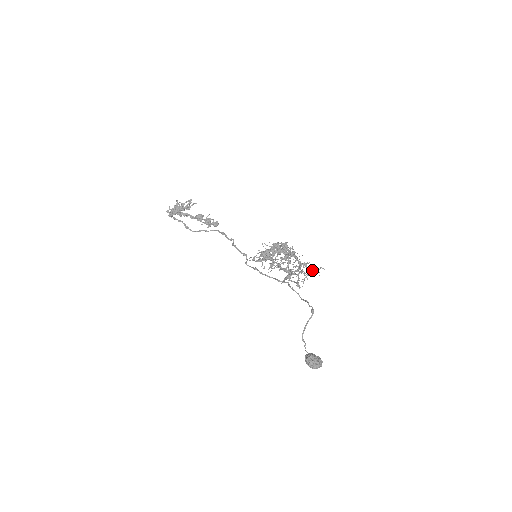
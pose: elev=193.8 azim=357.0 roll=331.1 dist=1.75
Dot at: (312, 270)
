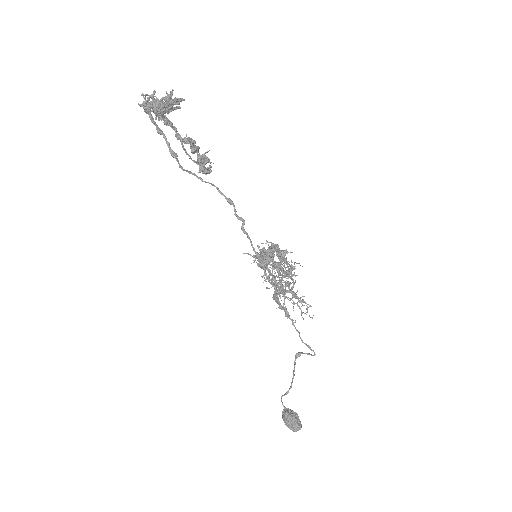
Dot at: occluded
